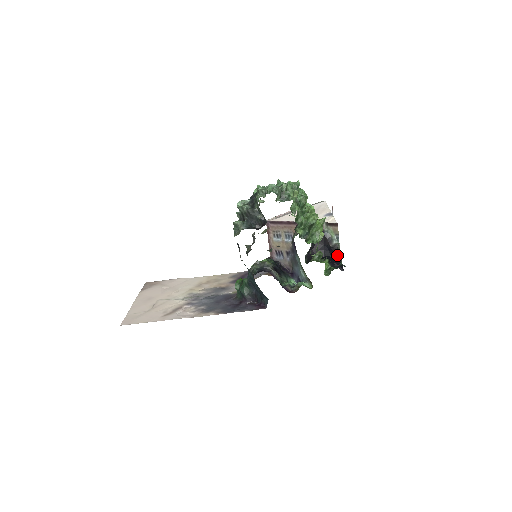
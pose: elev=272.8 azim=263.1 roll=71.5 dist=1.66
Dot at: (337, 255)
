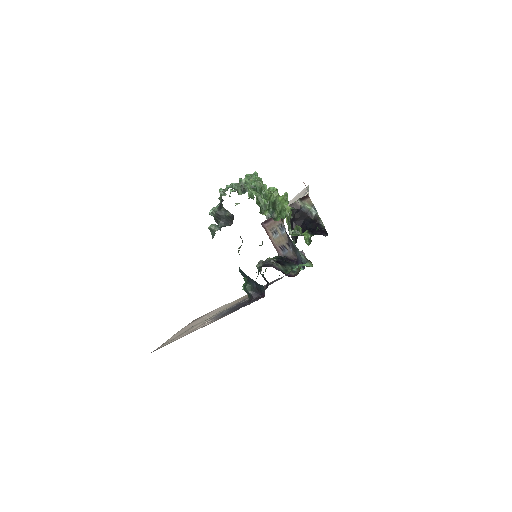
Dot at: (319, 224)
